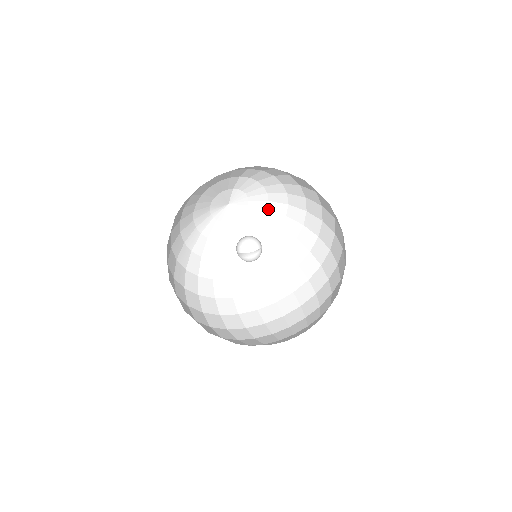
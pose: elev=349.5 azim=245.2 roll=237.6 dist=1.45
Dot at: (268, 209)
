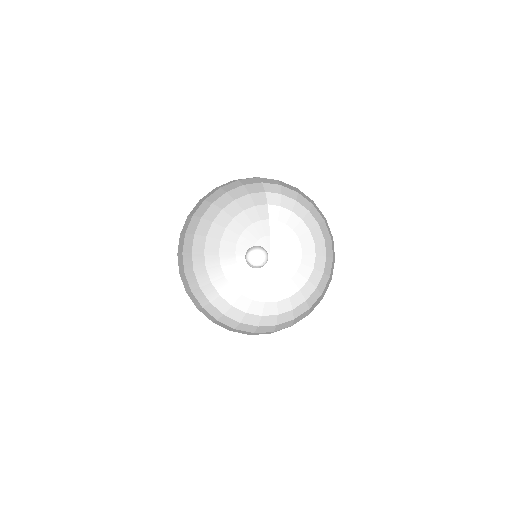
Dot at: (303, 254)
